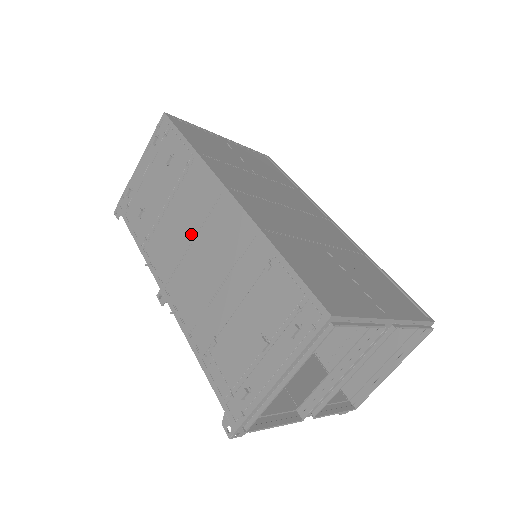
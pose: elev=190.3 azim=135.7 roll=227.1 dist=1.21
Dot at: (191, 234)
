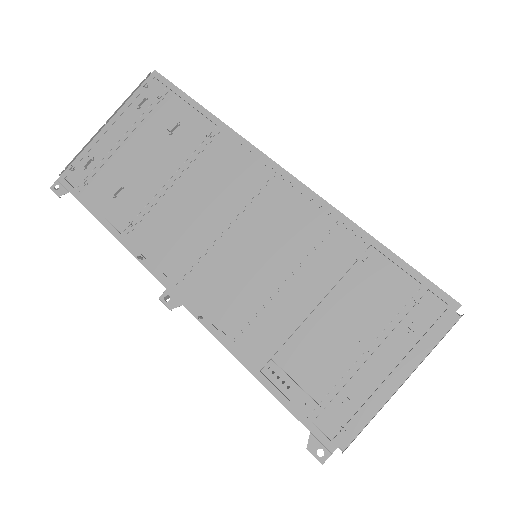
Dot at: (223, 219)
